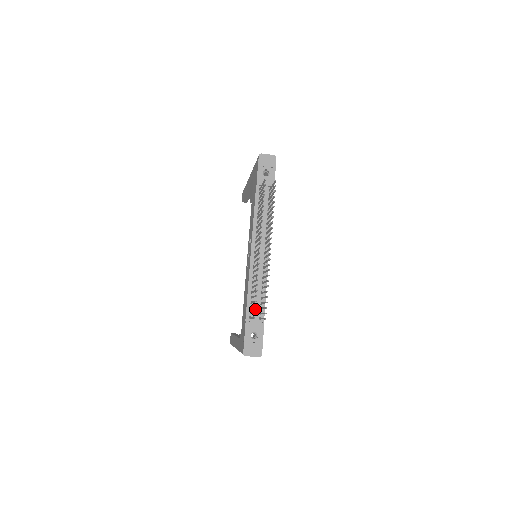
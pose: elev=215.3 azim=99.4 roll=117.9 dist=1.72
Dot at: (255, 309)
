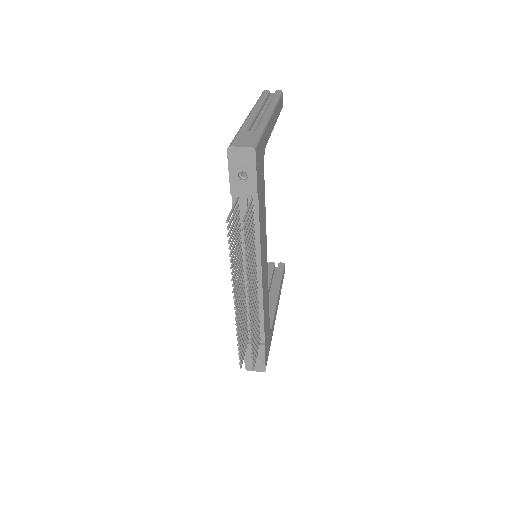
Dot at: occluded
